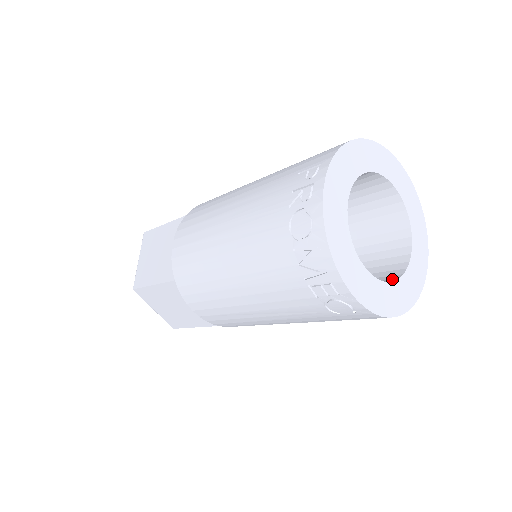
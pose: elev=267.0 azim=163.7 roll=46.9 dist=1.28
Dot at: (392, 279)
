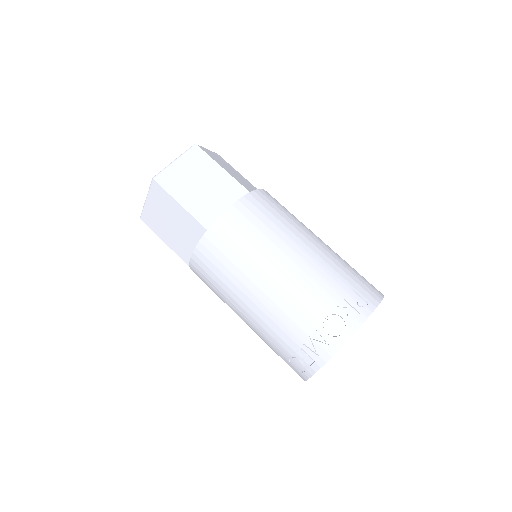
Dot at: occluded
